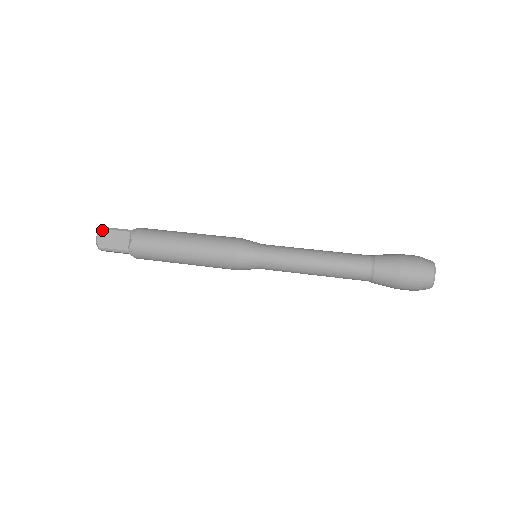
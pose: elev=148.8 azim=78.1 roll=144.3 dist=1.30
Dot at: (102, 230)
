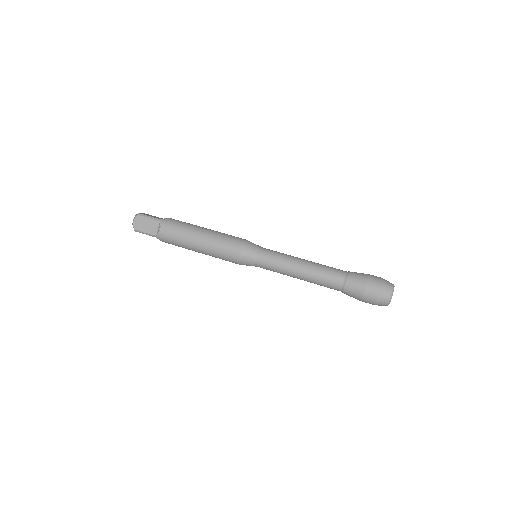
Dot at: (138, 216)
